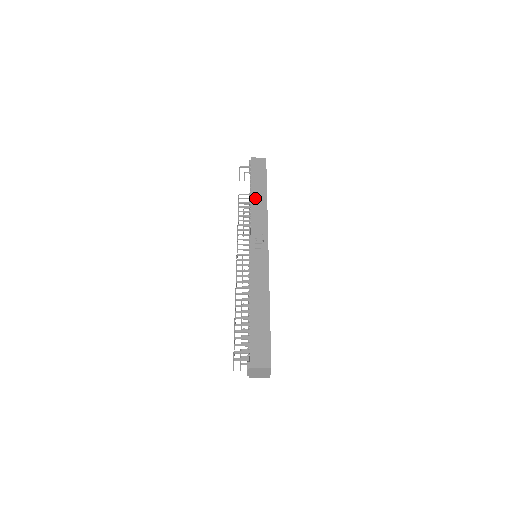
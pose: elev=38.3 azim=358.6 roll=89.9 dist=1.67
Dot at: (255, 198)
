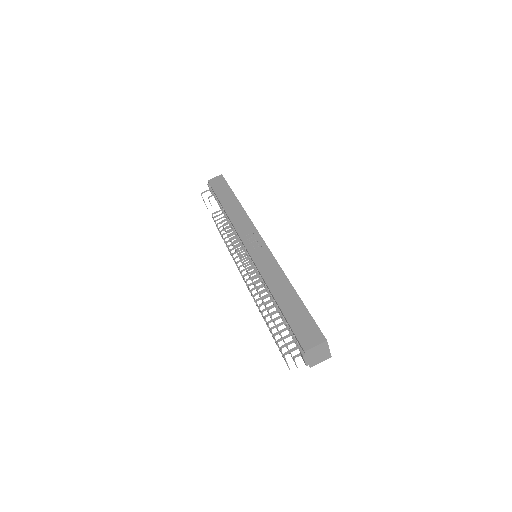
Dot at: (229, 208)
